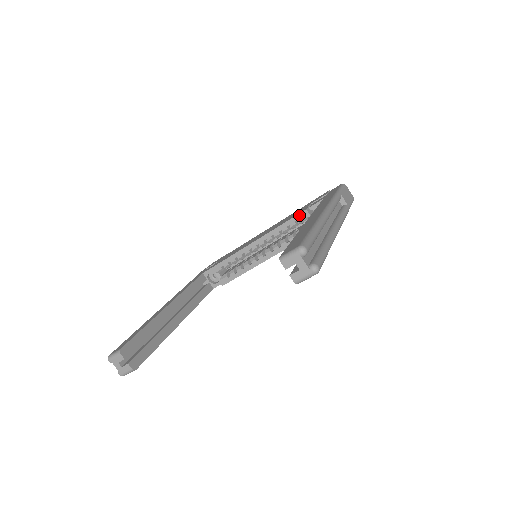
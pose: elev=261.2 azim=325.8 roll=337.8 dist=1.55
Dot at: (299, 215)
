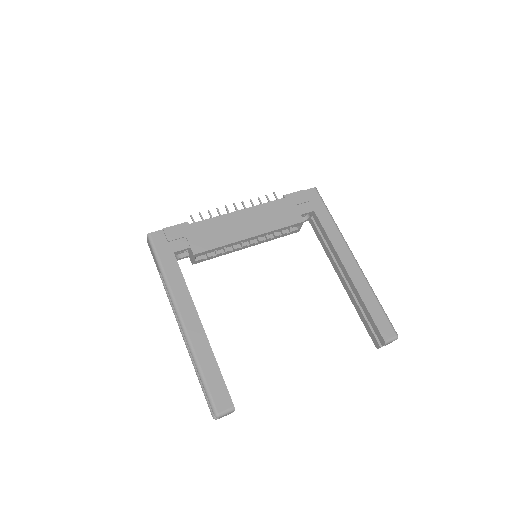
Dot at: (297, 224)
